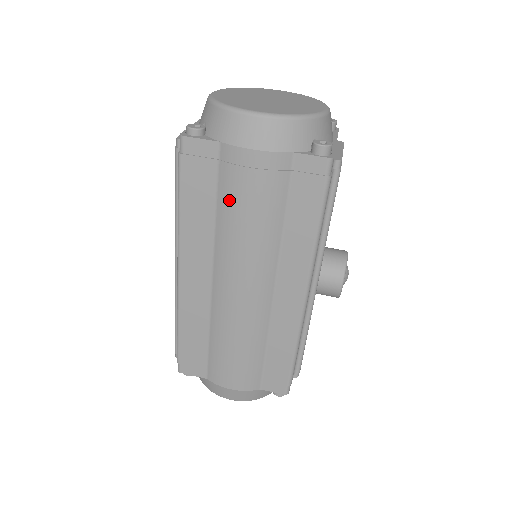
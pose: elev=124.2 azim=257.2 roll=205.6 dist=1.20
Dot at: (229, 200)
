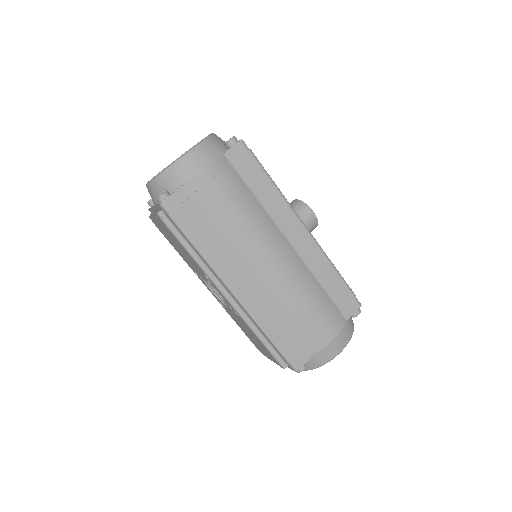
Dot at: (218, 210)
